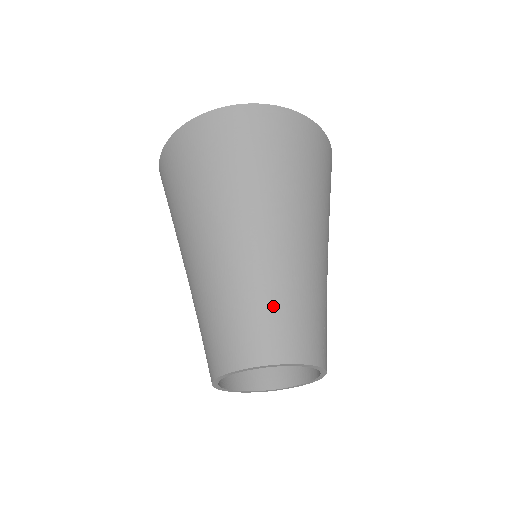
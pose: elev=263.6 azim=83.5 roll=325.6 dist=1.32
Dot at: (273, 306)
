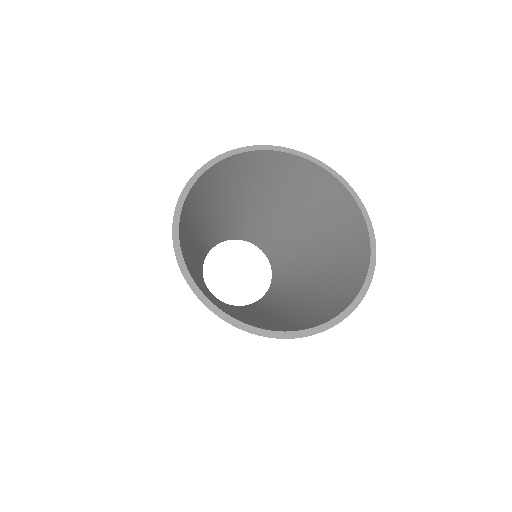
Dot at: occluded
